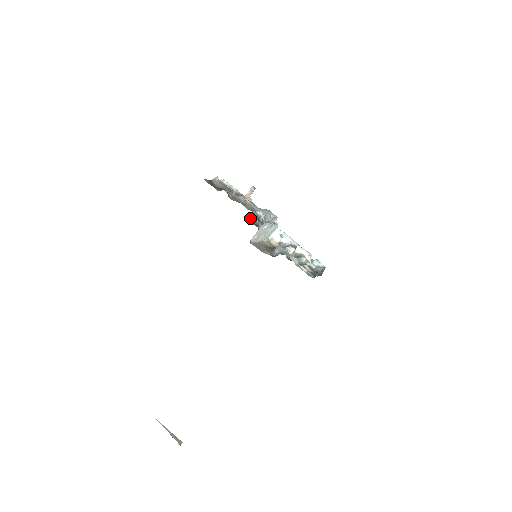
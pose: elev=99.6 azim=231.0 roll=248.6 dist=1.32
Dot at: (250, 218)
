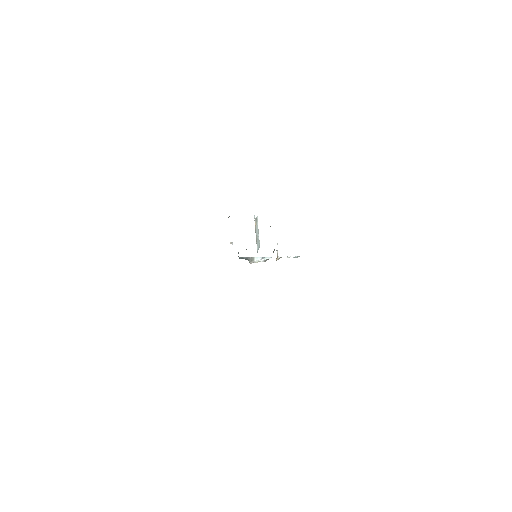
Dot at: (238, 253)
